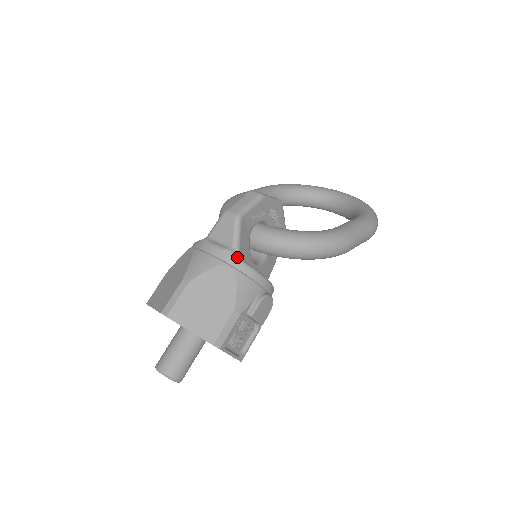
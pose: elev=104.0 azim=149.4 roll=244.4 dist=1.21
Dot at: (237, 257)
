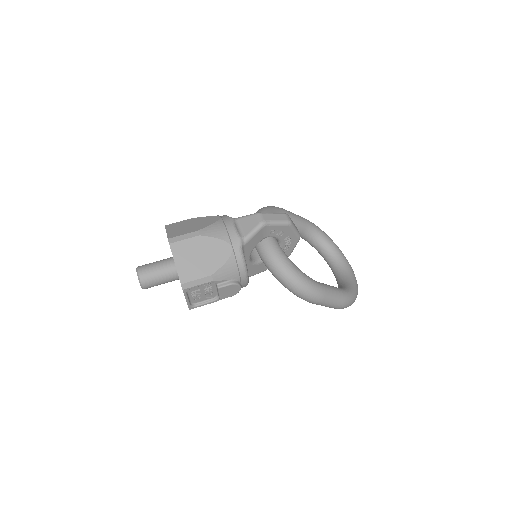
Dot at: (241, 246)
